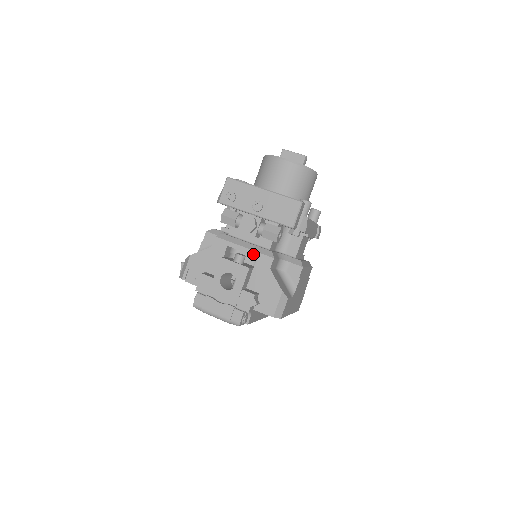
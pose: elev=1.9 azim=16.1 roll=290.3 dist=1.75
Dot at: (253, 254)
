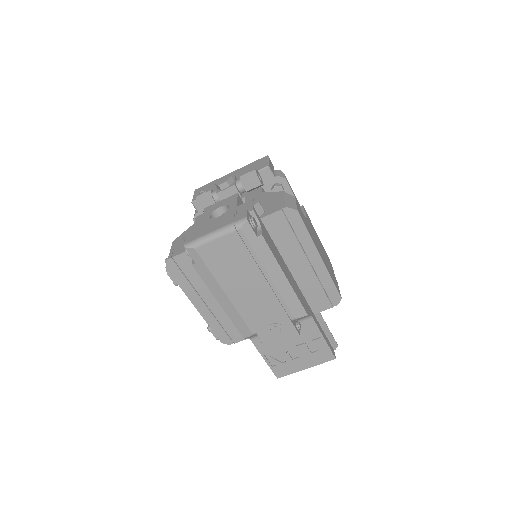
Dot at: occluded
